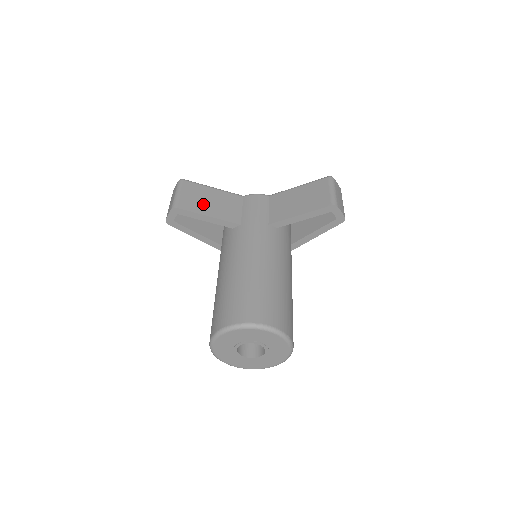
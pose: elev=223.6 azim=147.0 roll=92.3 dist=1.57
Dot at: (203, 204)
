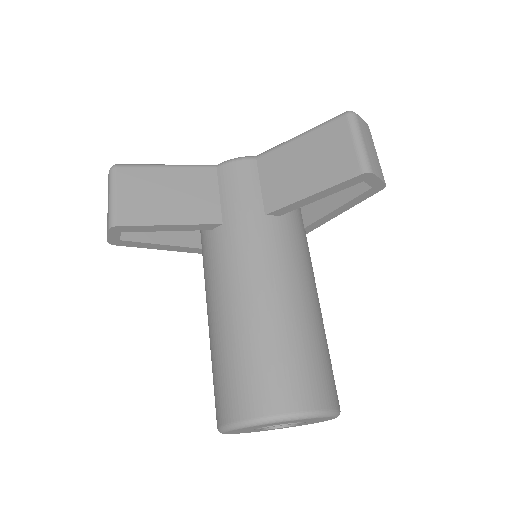
Dot at: (156, 204)
